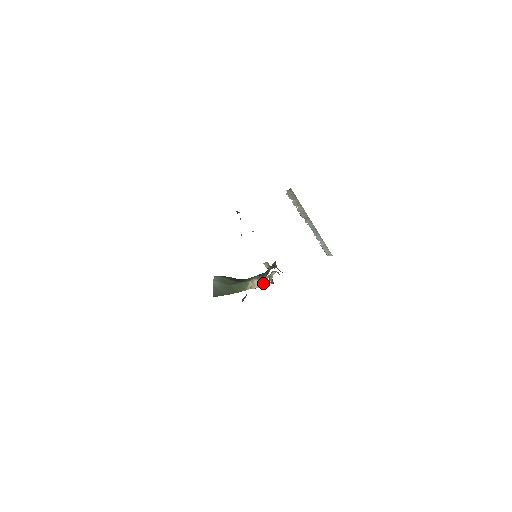
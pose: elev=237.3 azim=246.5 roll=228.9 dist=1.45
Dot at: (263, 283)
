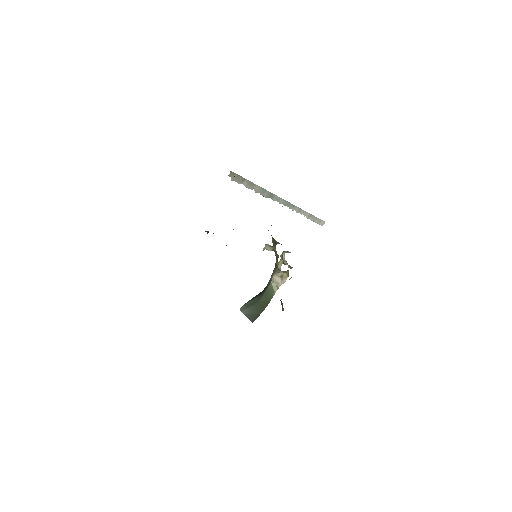
Dot at: (284, 275)
